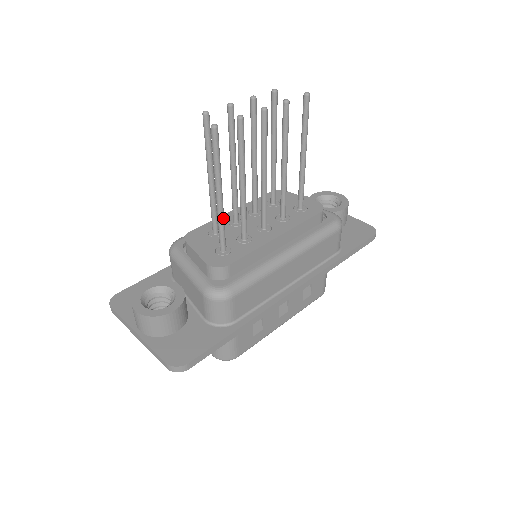
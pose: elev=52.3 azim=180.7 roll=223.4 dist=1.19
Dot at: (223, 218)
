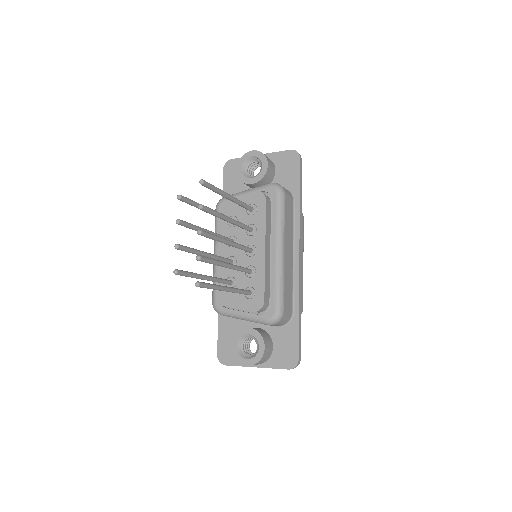
Dot at: (238, 290)
